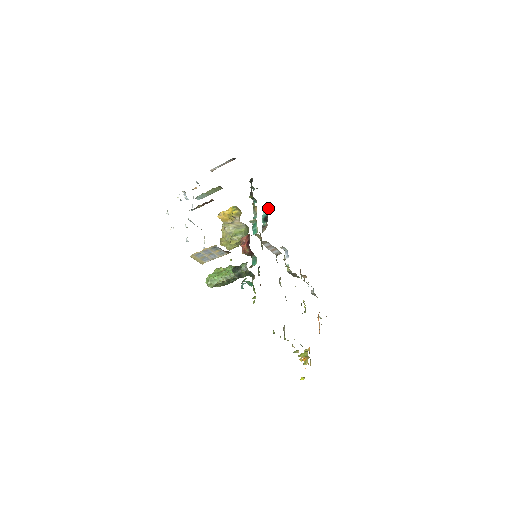
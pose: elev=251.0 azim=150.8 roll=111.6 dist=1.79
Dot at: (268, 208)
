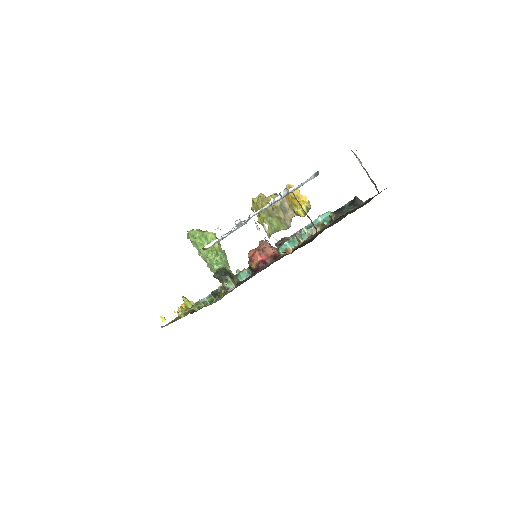
Dot at: occluded
